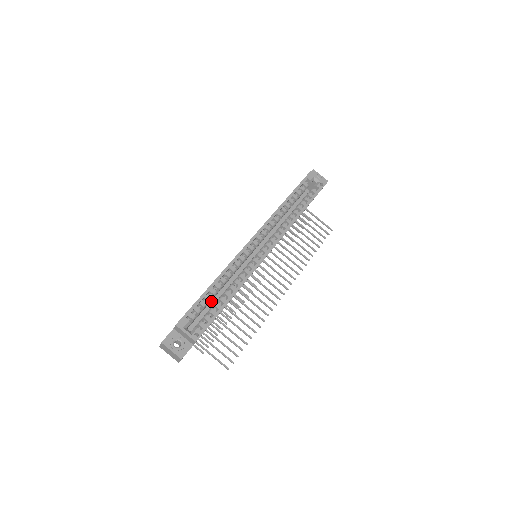
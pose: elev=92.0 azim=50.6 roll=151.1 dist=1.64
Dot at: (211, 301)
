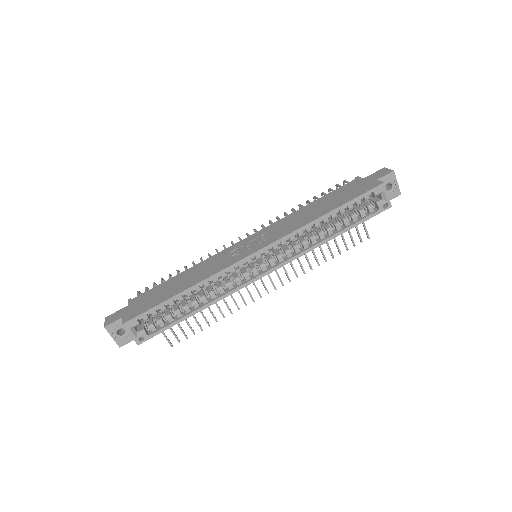
Dot at: occluded
